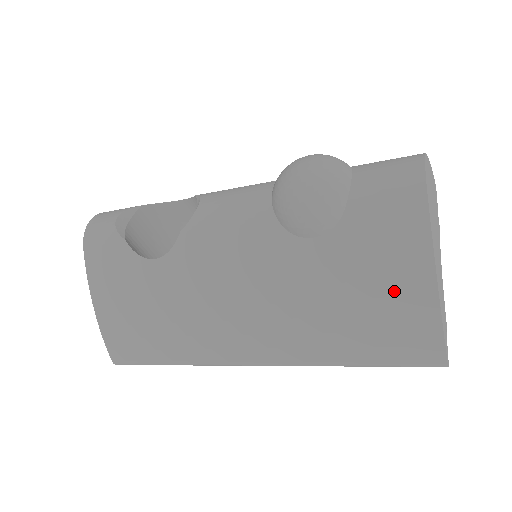
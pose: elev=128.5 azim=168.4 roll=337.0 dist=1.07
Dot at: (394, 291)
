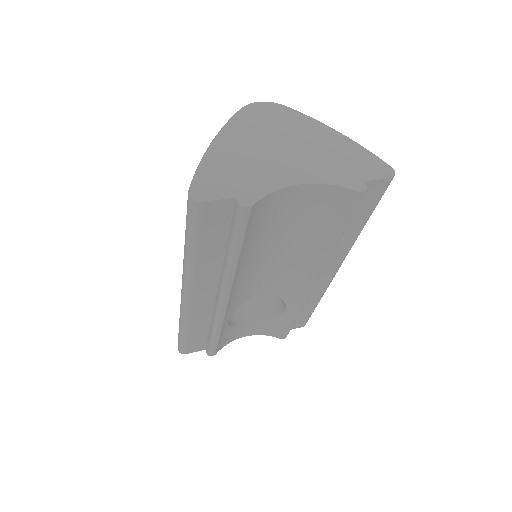
Dot at: occluded
